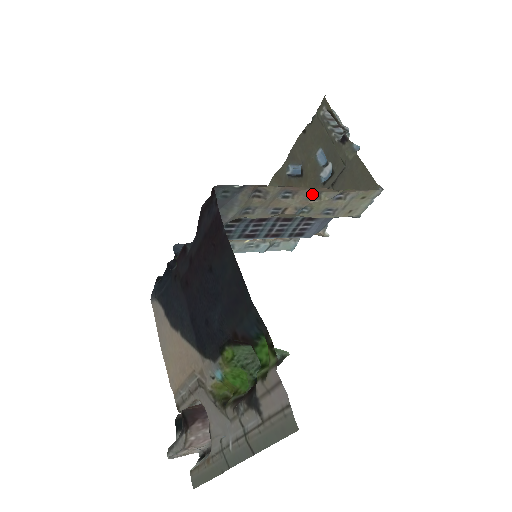
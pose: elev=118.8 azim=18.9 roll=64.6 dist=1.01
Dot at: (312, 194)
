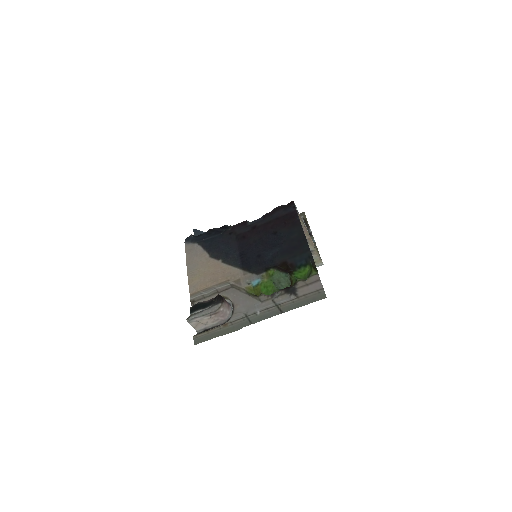
Dot at: occluded
